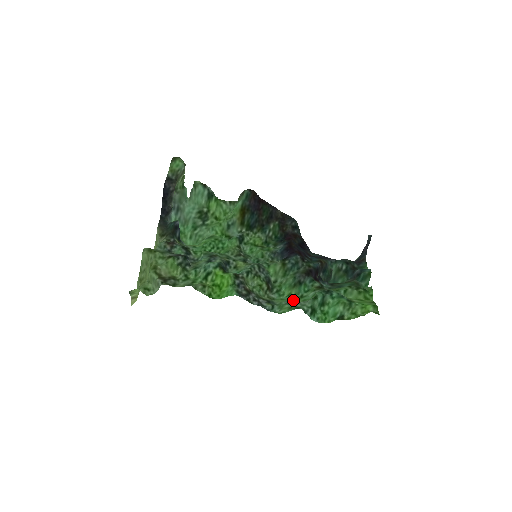
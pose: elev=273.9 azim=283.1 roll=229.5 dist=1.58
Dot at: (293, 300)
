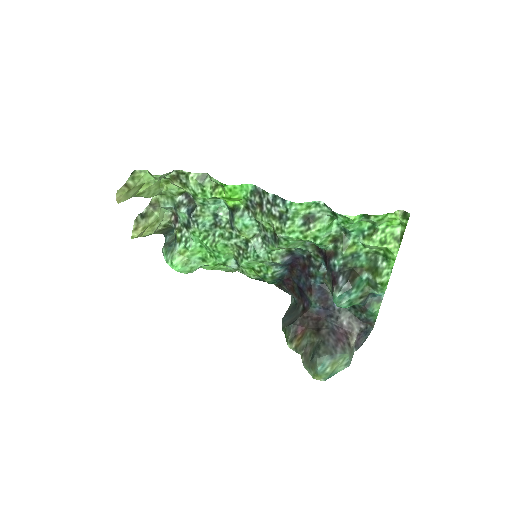
Dot at: (306, 231)
